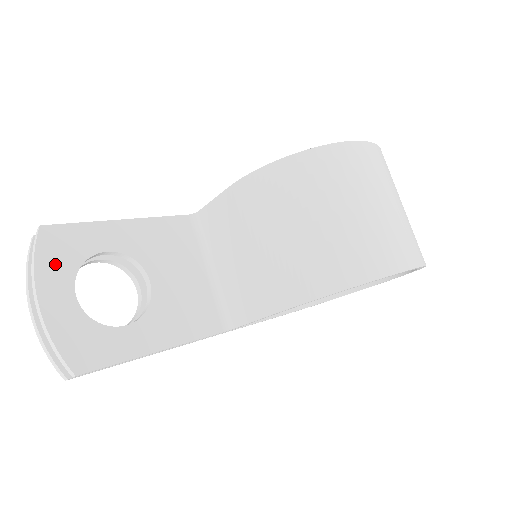
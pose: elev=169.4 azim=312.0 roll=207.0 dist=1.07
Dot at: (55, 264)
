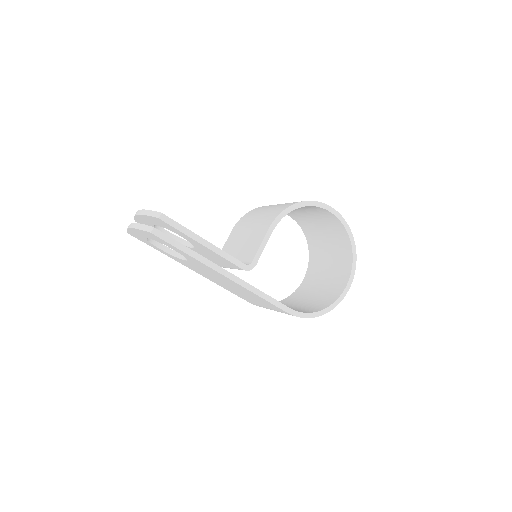
Dot at: occluded
